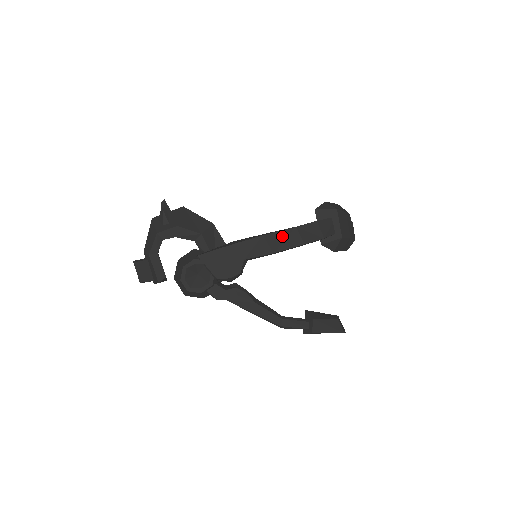
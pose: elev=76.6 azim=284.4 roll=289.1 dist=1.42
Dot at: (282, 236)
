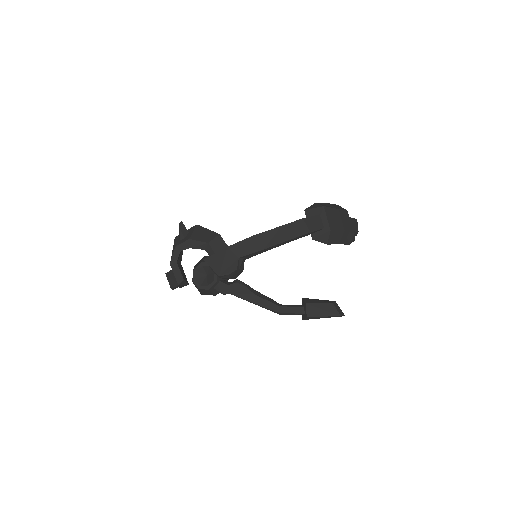
Dot at: (270, 235)
